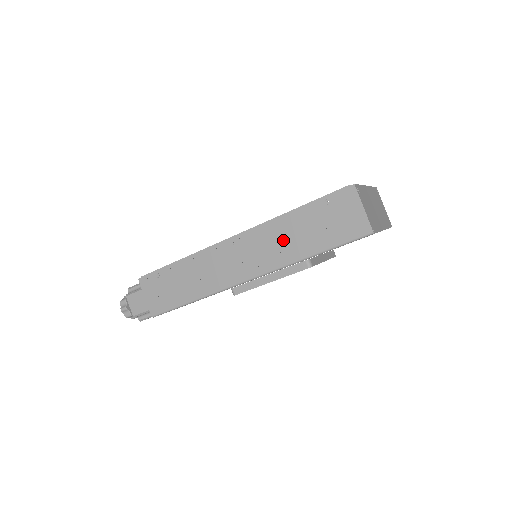
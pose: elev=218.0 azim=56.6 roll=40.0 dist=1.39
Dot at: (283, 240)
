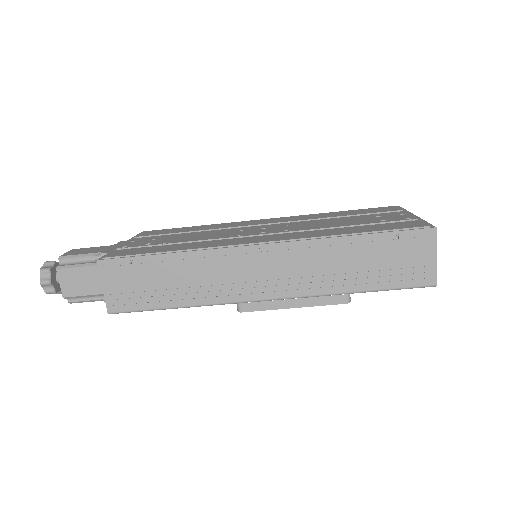
Dot at: (328, 265)
